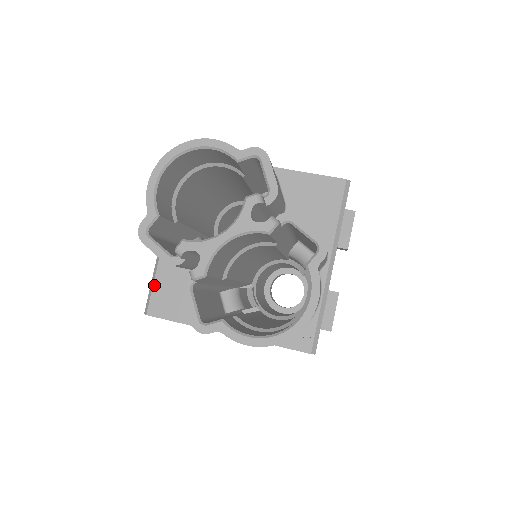
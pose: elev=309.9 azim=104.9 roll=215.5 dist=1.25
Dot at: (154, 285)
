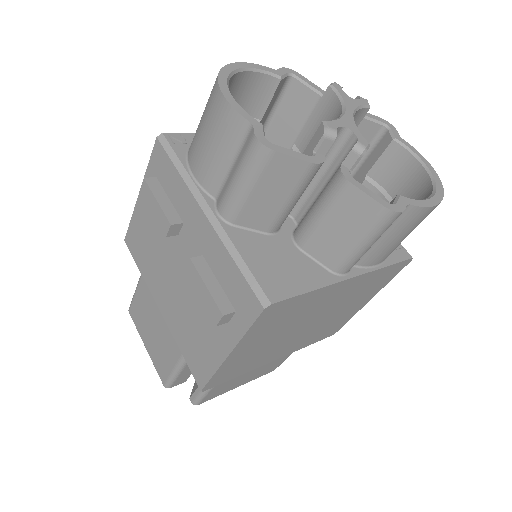
Dot at: (249, 267)
